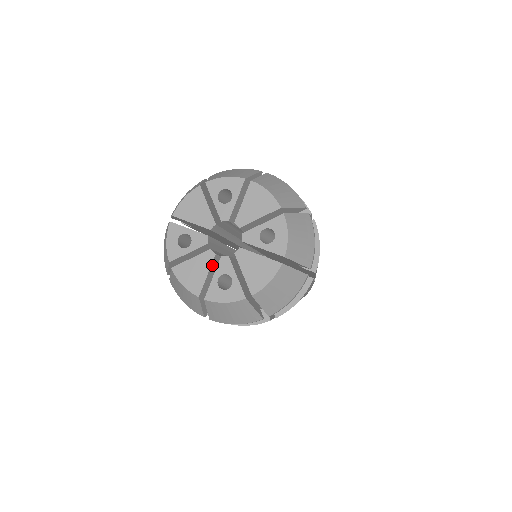
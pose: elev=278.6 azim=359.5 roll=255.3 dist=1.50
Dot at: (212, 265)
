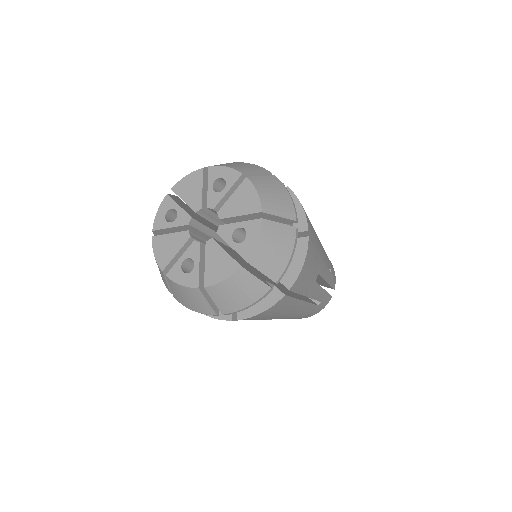
Dot at: (220, 246)
